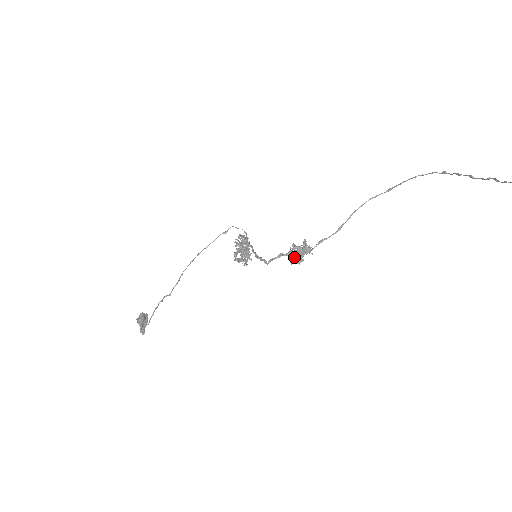
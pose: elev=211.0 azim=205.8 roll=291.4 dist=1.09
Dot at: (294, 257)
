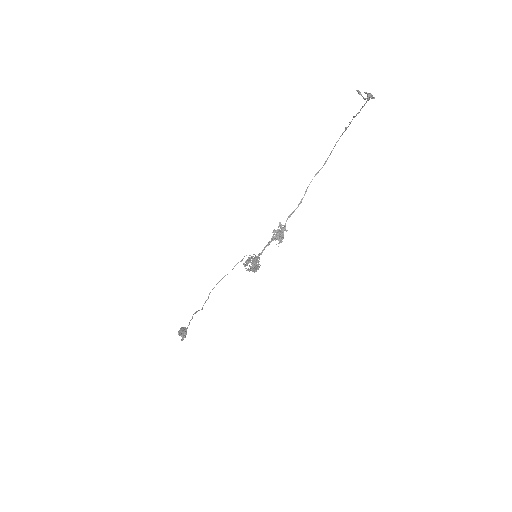
Dot at: (276, 238)
